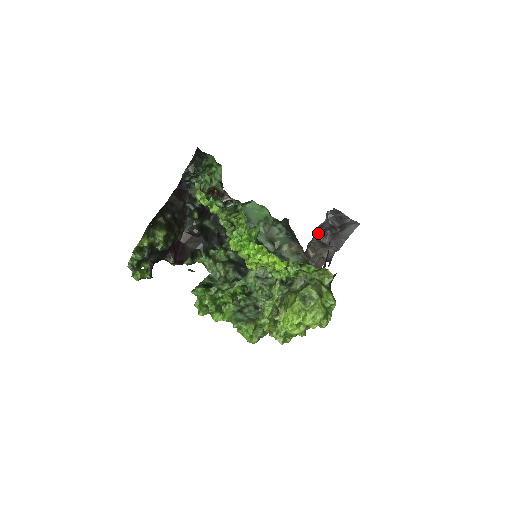
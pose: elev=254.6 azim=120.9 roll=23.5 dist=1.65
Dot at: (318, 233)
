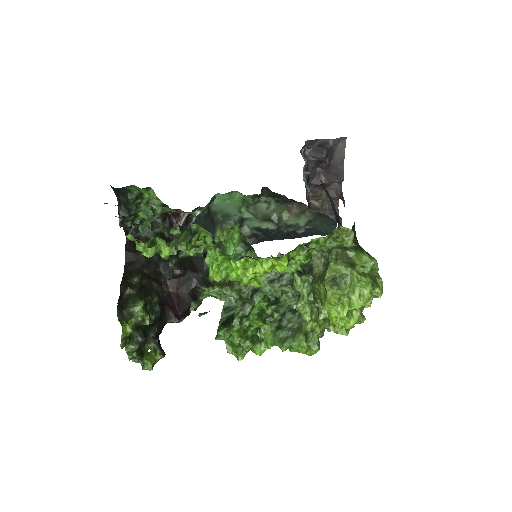
Dot at: (308, 179)
